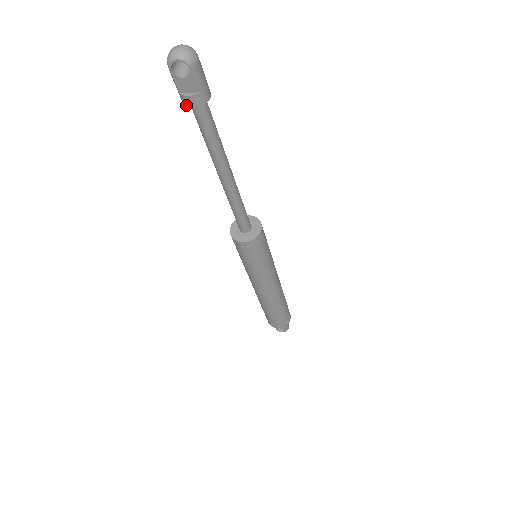
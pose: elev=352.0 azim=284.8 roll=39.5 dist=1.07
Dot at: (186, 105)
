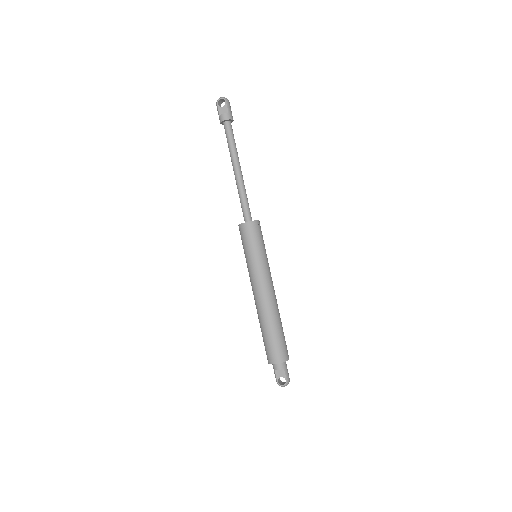
Dot at: (222, 120)
